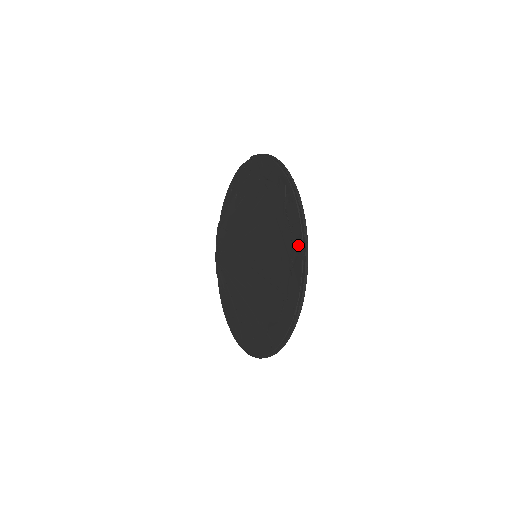
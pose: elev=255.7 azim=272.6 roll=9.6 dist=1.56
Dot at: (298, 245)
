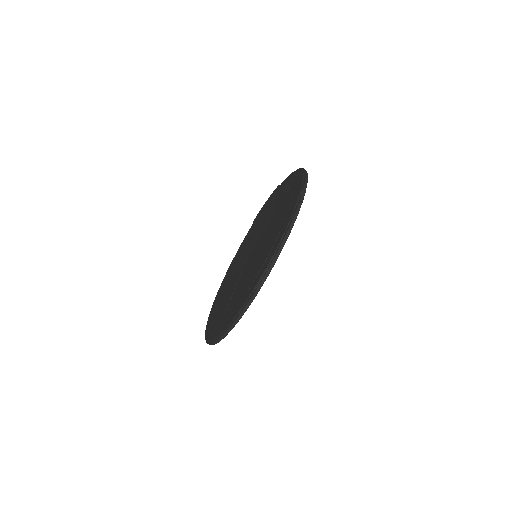
Dot at: (239, 308)
